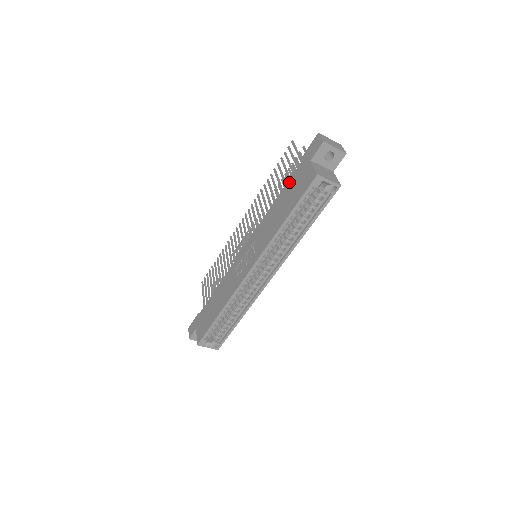
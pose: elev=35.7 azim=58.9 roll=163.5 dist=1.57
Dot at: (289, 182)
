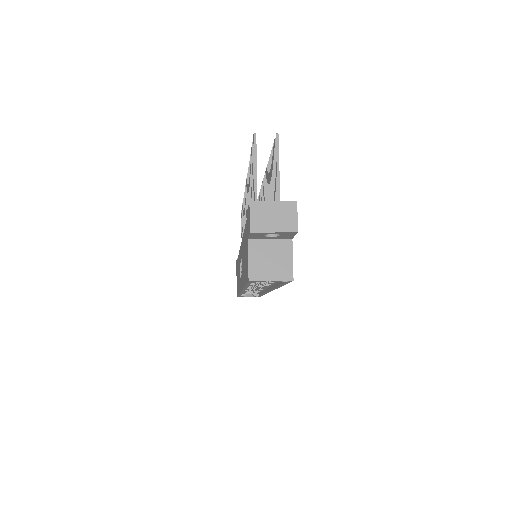
Dot at: occluded
